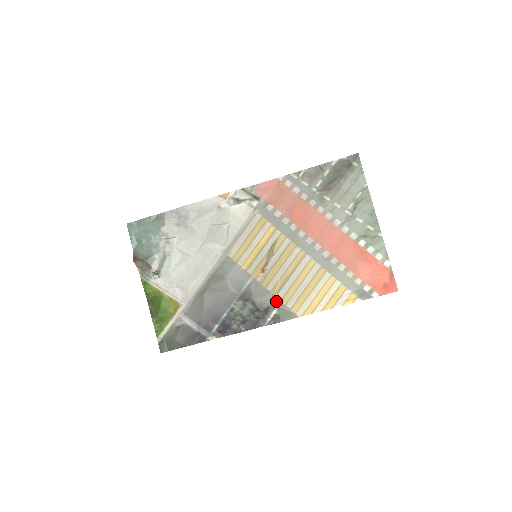
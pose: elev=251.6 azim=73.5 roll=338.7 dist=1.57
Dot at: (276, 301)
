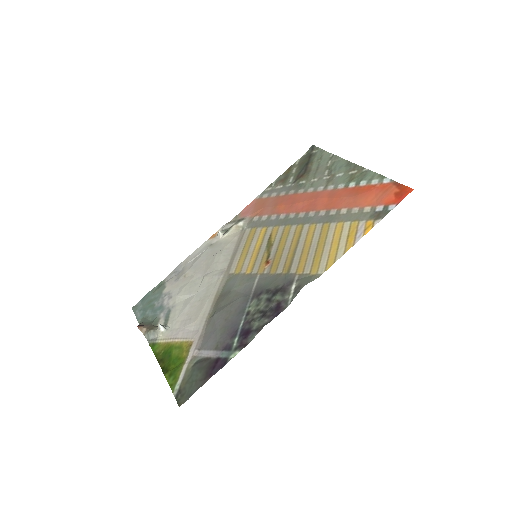
Dot at: (291, 276)
